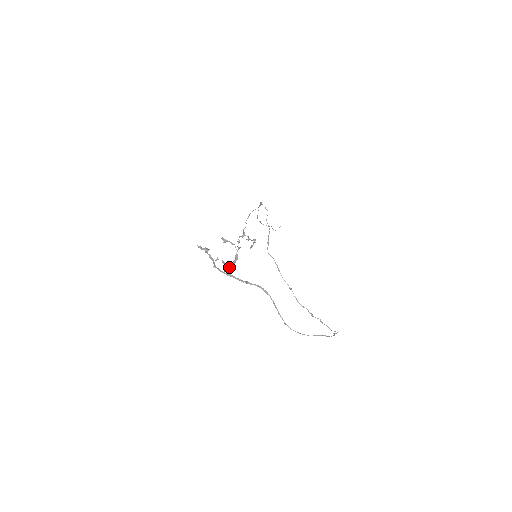
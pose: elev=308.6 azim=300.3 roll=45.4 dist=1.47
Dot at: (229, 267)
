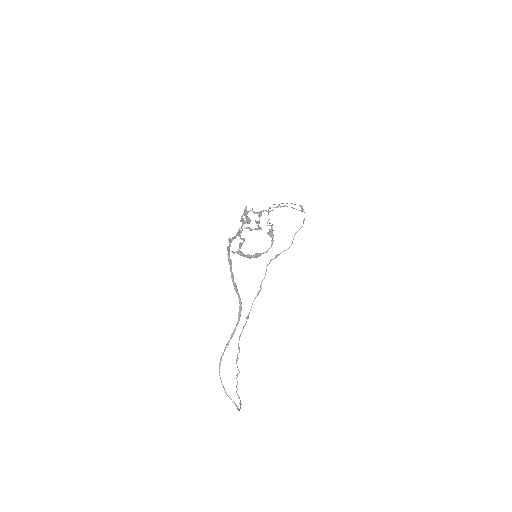
Dot at: (240, 254)
